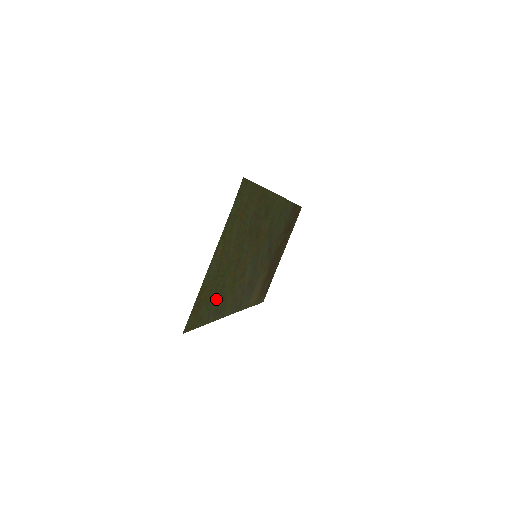
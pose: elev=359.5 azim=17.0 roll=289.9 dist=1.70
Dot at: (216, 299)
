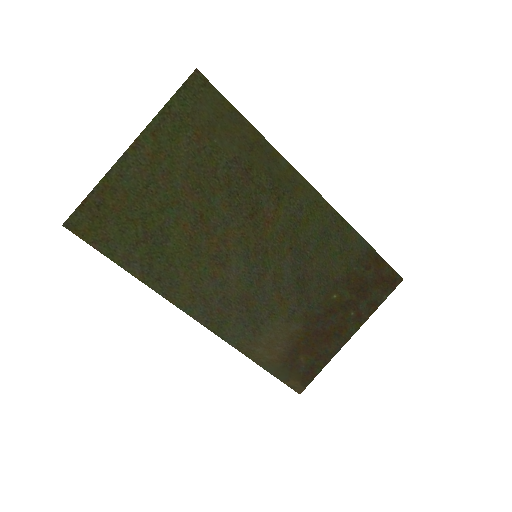
Dot at: (147, 242)
